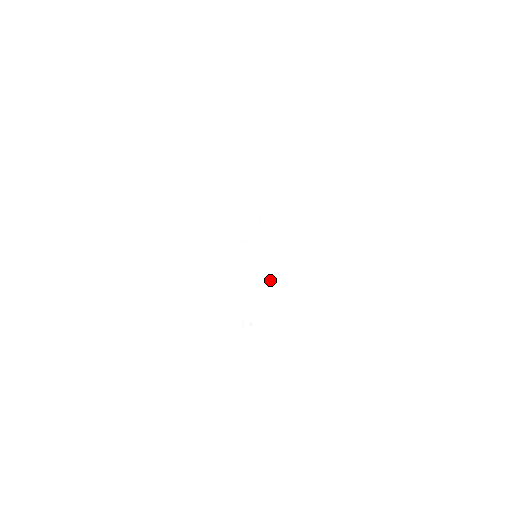
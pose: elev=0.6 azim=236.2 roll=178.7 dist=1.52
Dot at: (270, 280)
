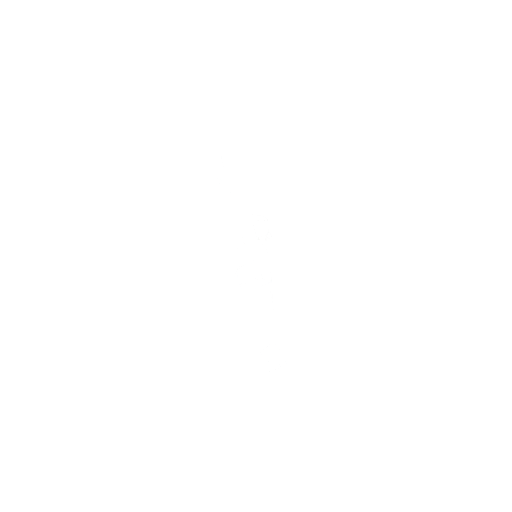
Dot at: occluded
